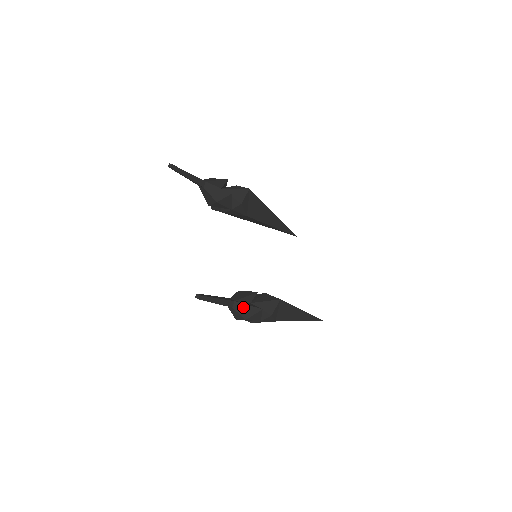
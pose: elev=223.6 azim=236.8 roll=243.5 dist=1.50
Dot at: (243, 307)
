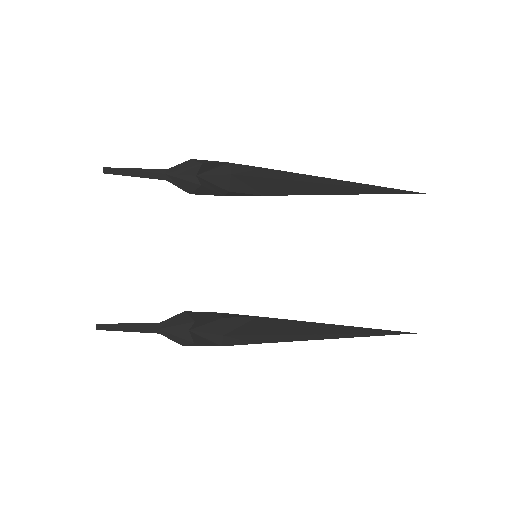
Dot at: (171, 336)
